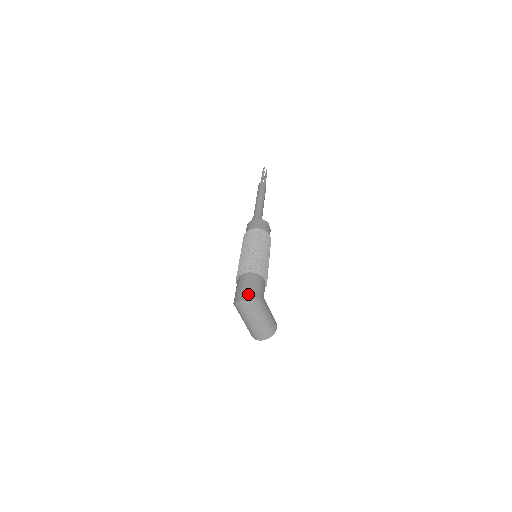
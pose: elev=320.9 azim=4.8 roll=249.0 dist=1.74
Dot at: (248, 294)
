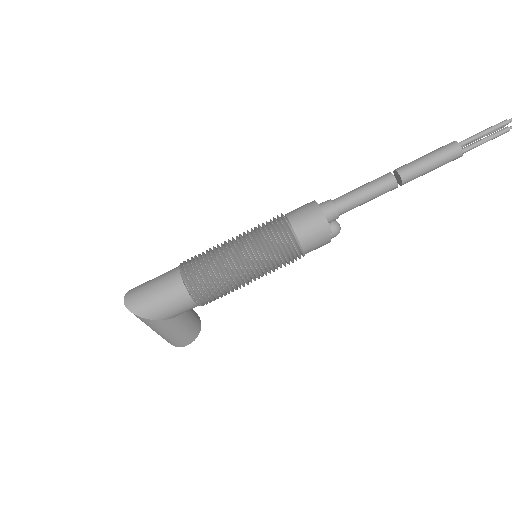
Dot at: (138, 303)
